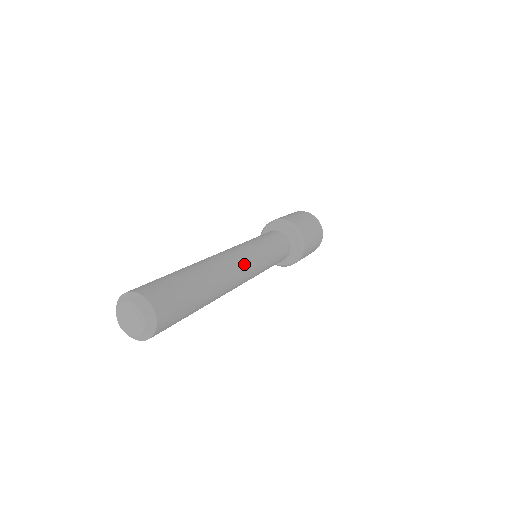
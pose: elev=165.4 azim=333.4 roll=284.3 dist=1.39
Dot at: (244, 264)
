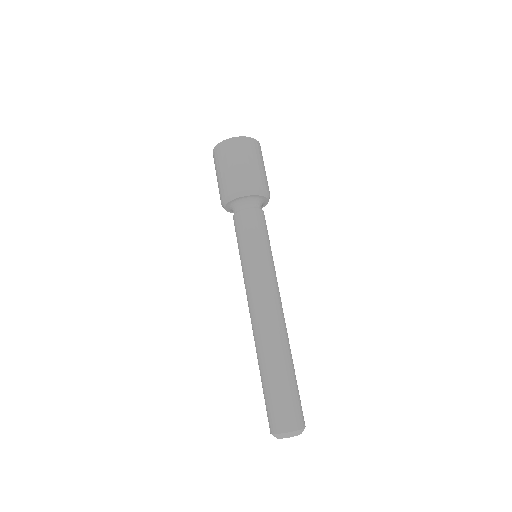
Dot at: (271, 302)
